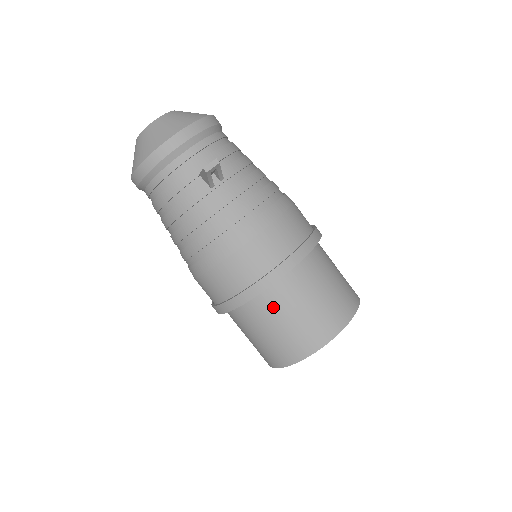
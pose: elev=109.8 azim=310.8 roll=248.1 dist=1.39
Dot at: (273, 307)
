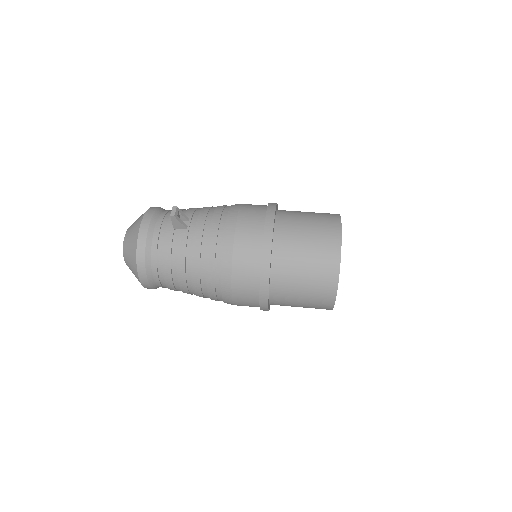
Dot at: (288, 252)
